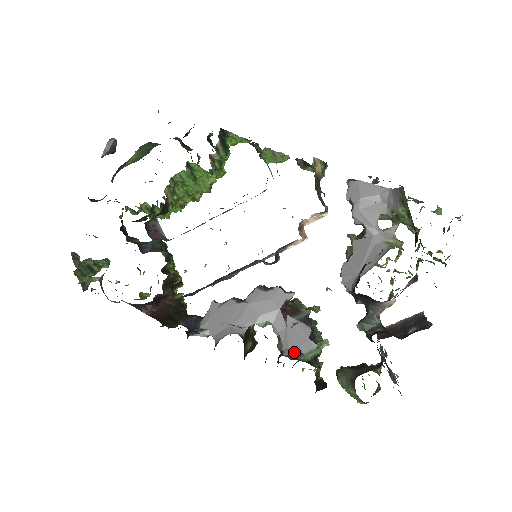
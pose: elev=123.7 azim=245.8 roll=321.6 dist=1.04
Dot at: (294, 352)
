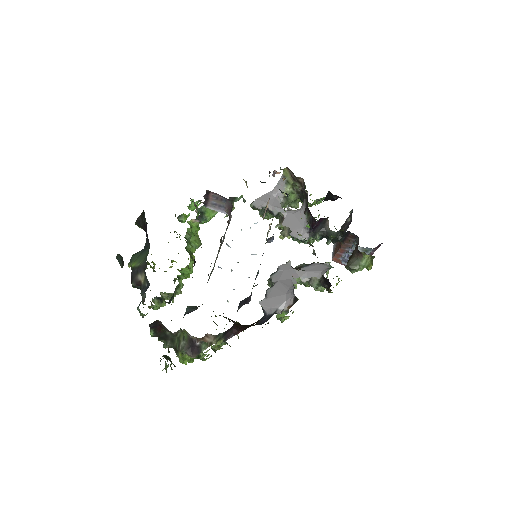
Dot at: (326, 270)
